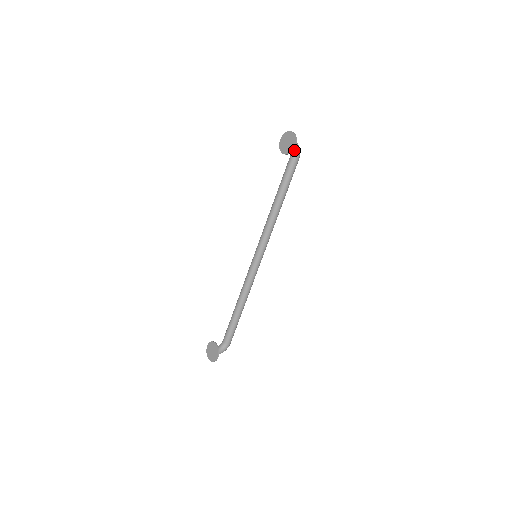
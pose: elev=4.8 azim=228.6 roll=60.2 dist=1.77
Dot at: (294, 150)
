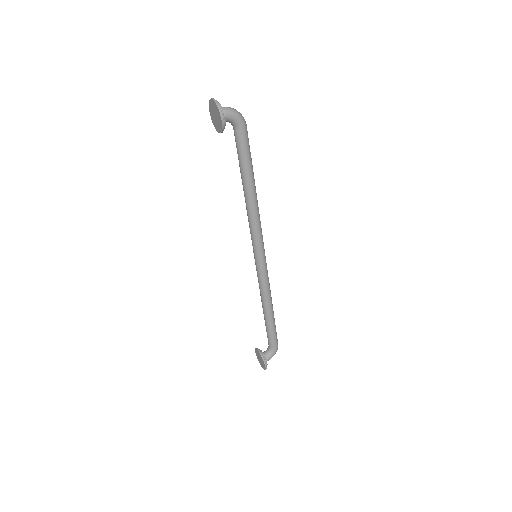
Dot at: (230, 121)
